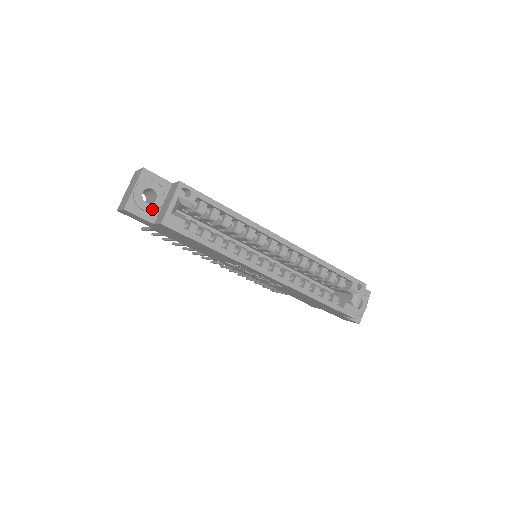
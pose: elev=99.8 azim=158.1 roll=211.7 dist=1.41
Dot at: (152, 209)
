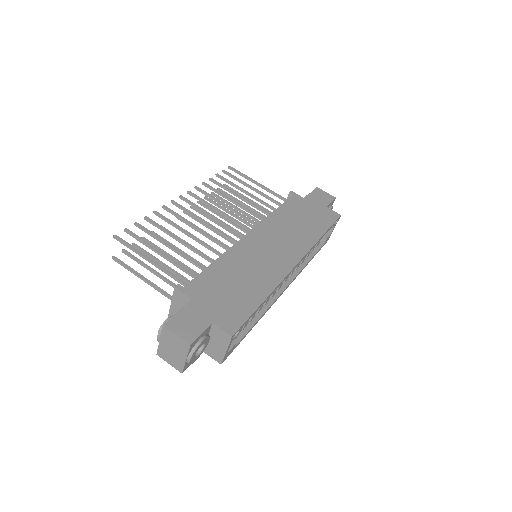
Dot at: (202, 352)
